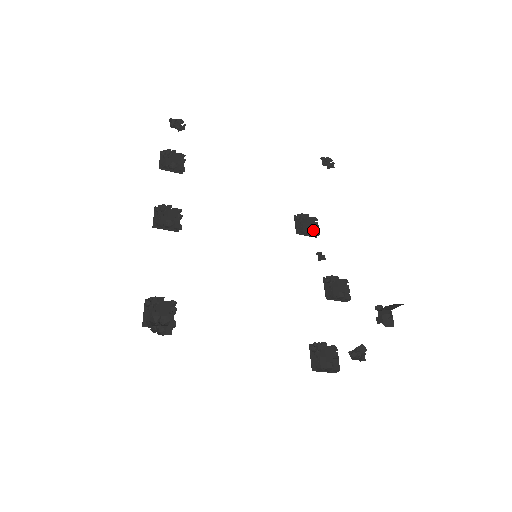
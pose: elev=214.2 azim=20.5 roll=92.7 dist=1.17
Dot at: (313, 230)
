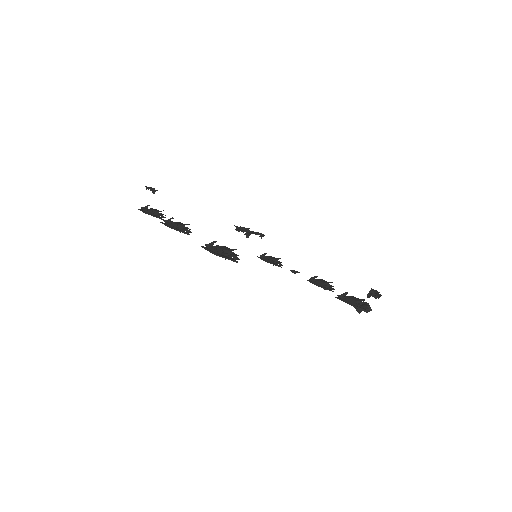
Dot at: occluded
